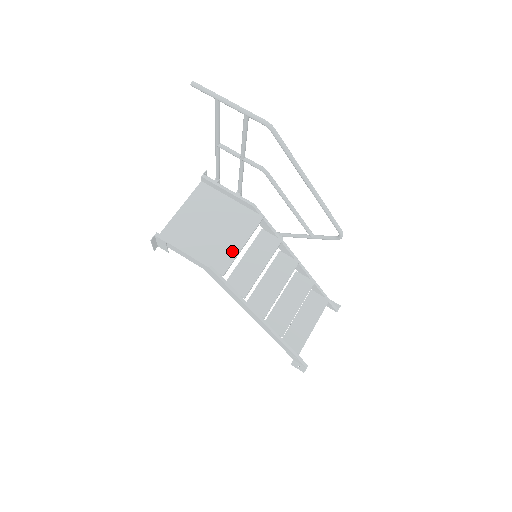
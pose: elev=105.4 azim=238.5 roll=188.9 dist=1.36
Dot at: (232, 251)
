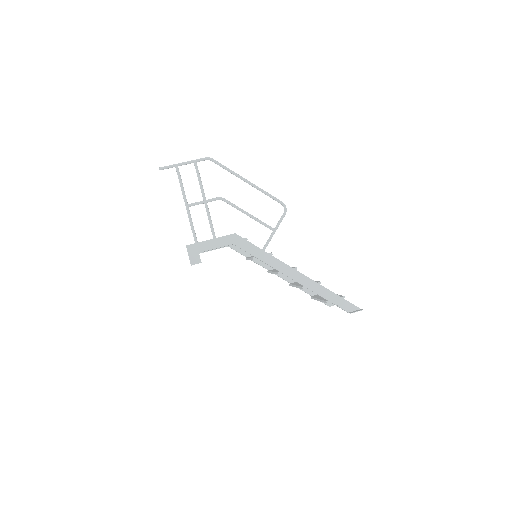
Dot at: occluded
